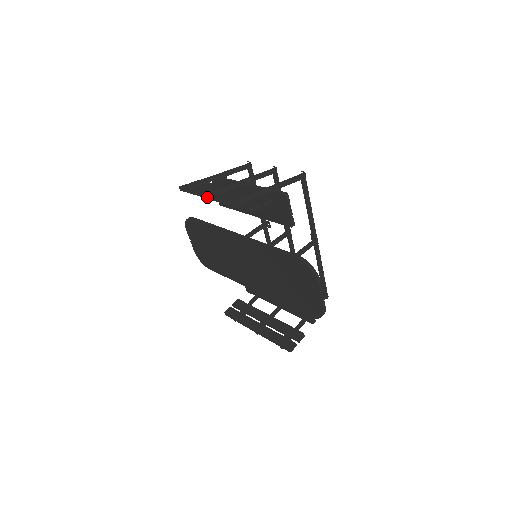
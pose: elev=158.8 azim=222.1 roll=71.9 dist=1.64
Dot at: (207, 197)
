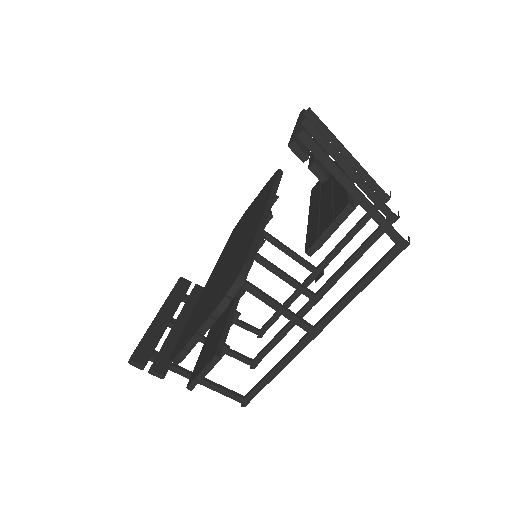
Dot at: (298, 121)
